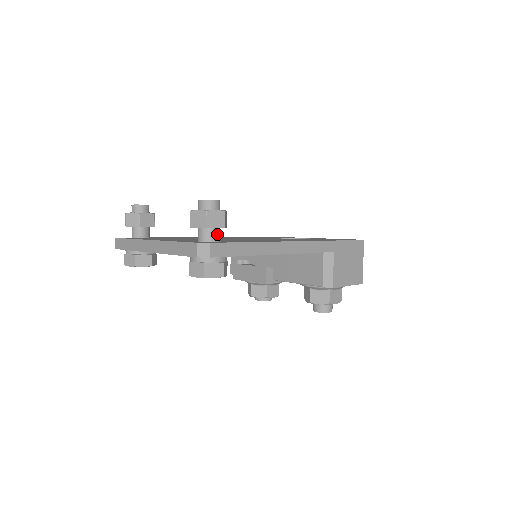
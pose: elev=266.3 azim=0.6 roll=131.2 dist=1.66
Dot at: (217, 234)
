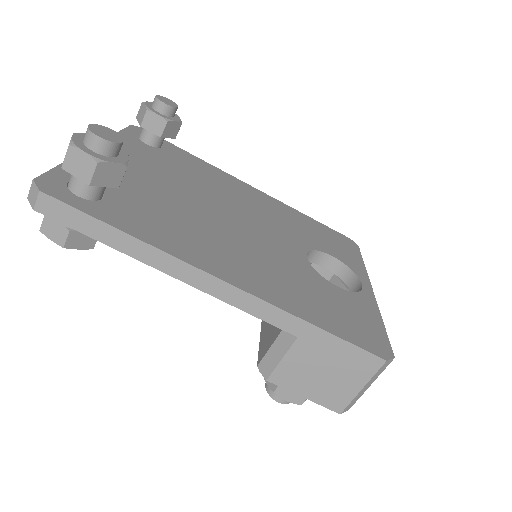
Dot at: (87, 187)
